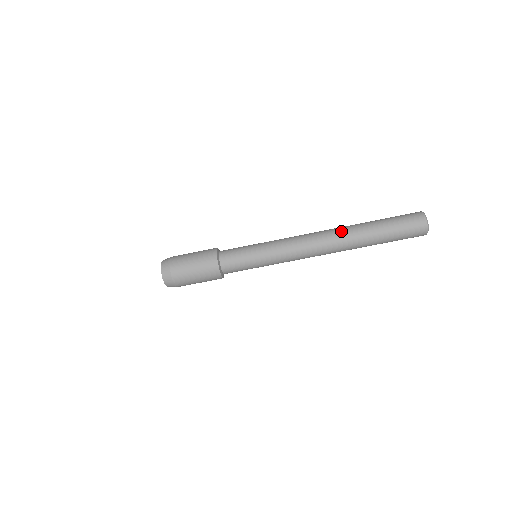
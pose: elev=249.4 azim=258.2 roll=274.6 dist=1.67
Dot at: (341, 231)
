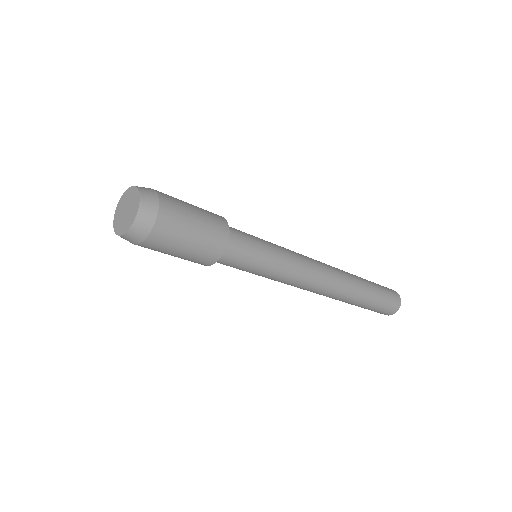
Dot at: (346, 290)
